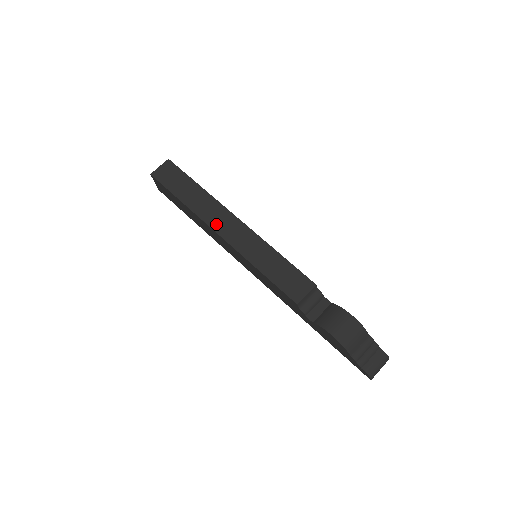
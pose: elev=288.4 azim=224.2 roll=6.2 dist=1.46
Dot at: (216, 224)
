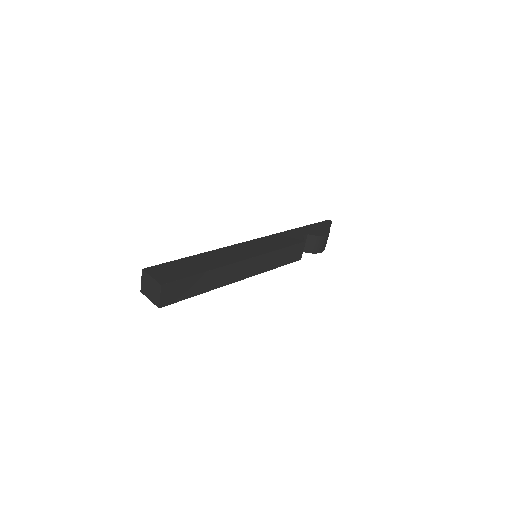
Dot at: (235, 278)
